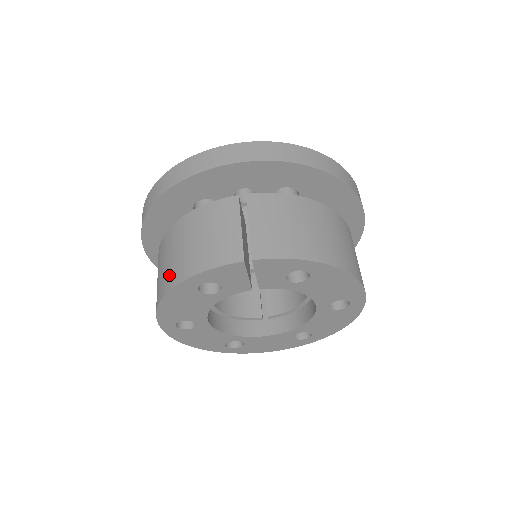
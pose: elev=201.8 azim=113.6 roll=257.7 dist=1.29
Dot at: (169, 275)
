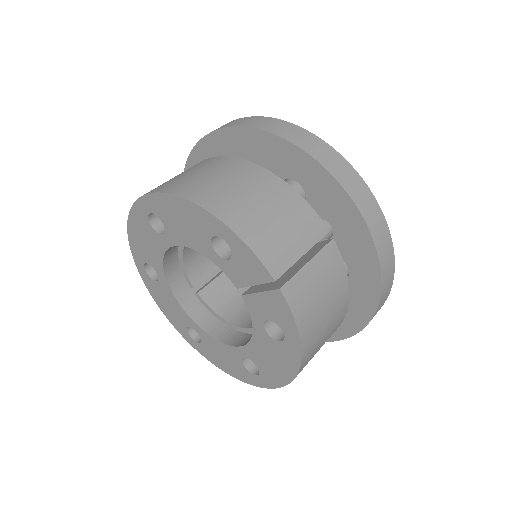
Dot at: (214, 195)
